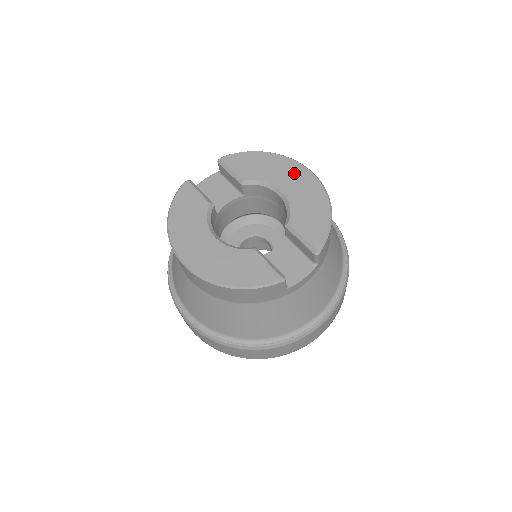
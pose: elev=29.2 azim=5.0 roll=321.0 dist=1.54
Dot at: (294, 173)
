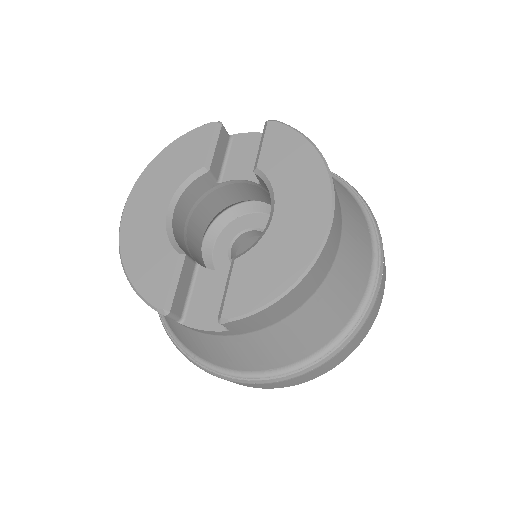
Dot at: (311, 205)
